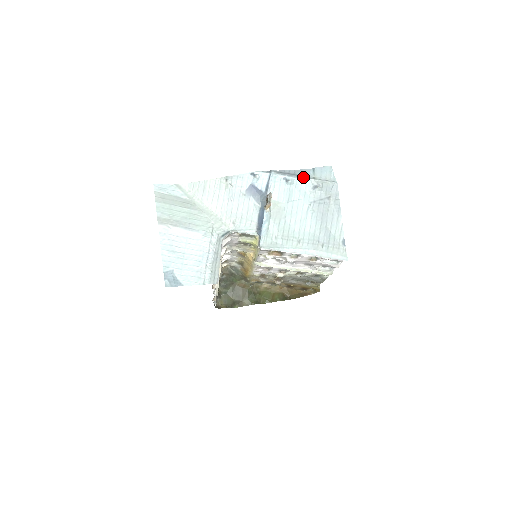
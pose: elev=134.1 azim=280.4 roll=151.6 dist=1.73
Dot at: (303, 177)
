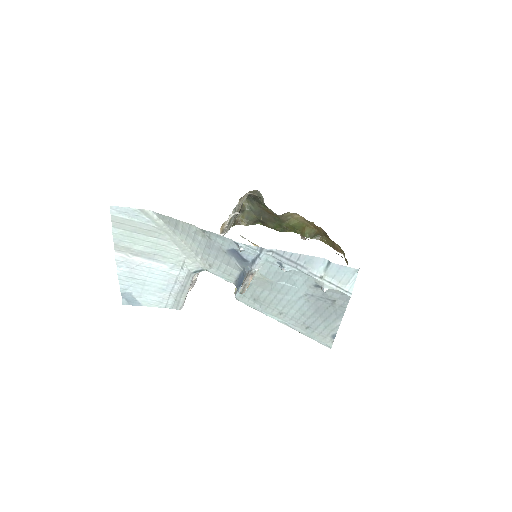
Dot at: (305, 272)
